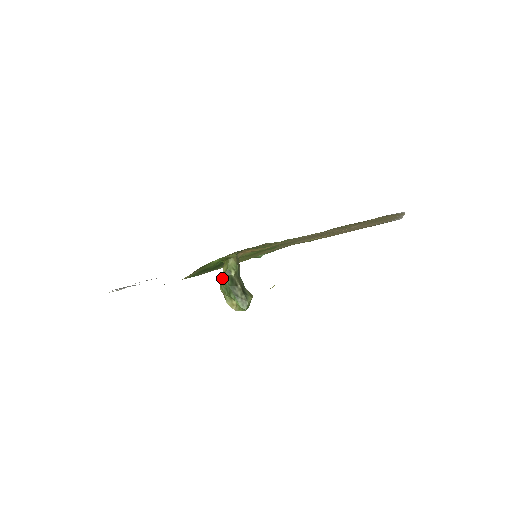
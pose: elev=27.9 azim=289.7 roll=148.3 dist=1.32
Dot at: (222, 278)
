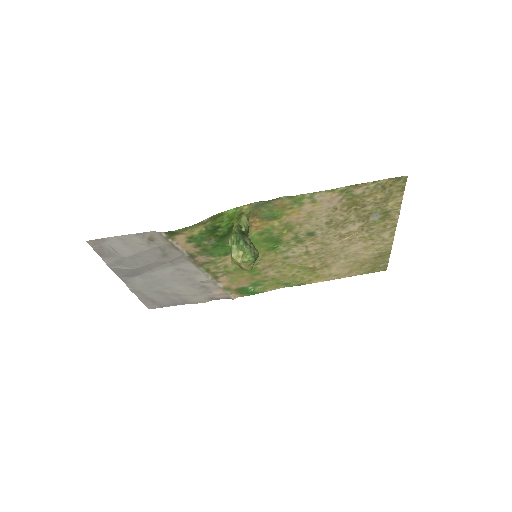
Dot at: (232, 231)
